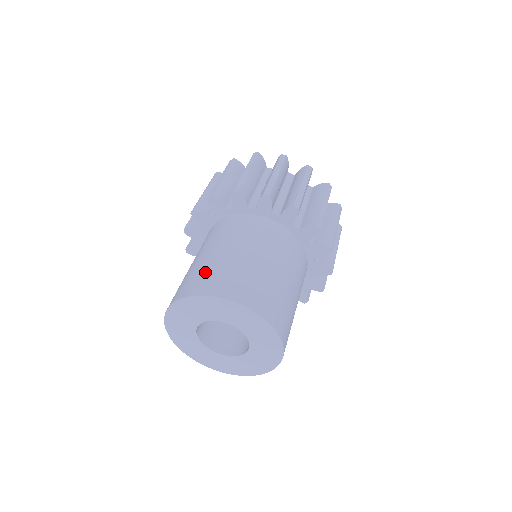
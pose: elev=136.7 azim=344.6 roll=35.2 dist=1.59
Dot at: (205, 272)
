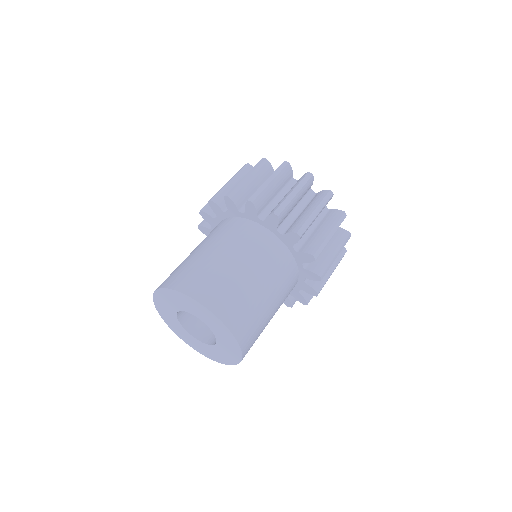
Dot at: (196, 271)
